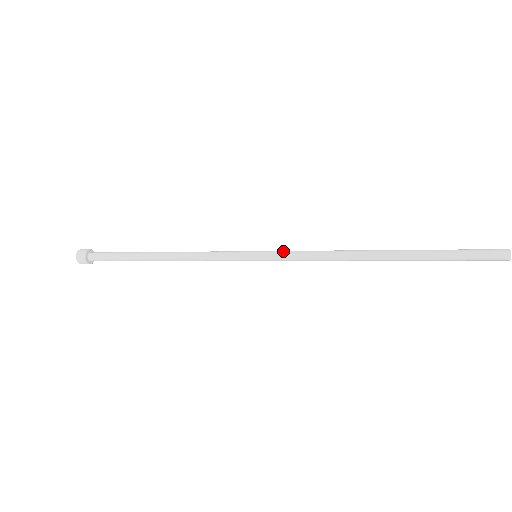
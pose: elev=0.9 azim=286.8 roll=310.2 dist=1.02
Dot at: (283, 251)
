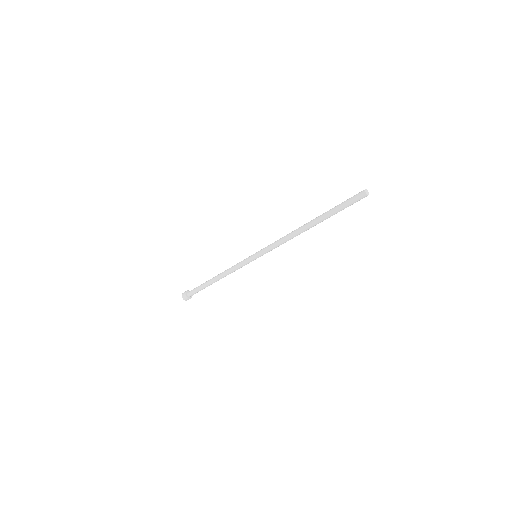
Dot at: occluded
